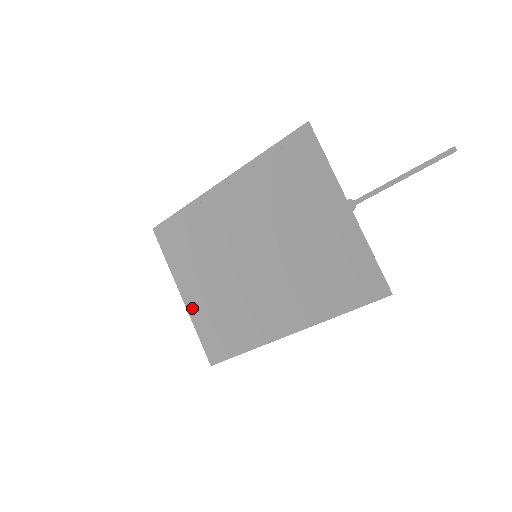
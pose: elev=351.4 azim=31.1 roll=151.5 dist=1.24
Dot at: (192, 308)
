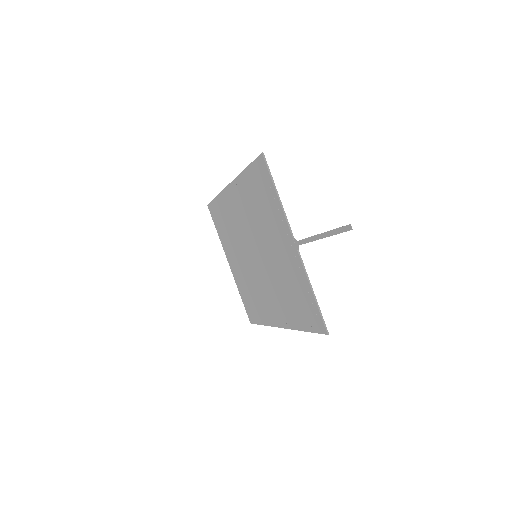
Dot at: (235, 276)
